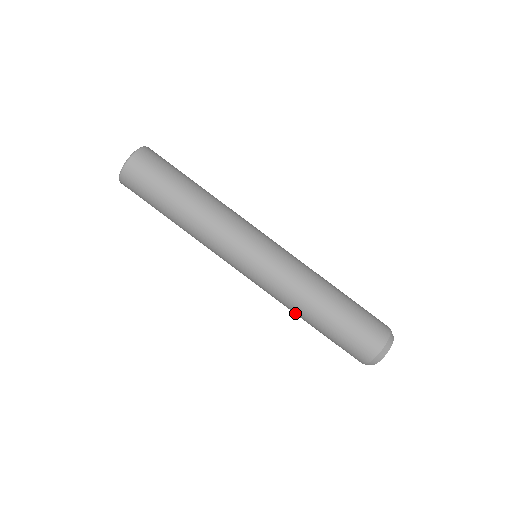
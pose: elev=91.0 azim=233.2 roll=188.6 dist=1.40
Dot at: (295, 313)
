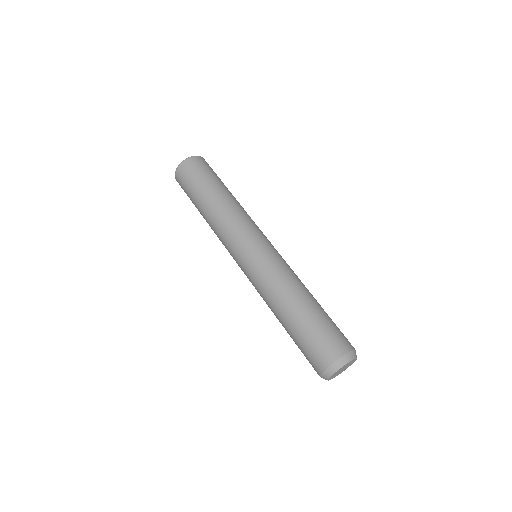
Dot at: (273, 307)
